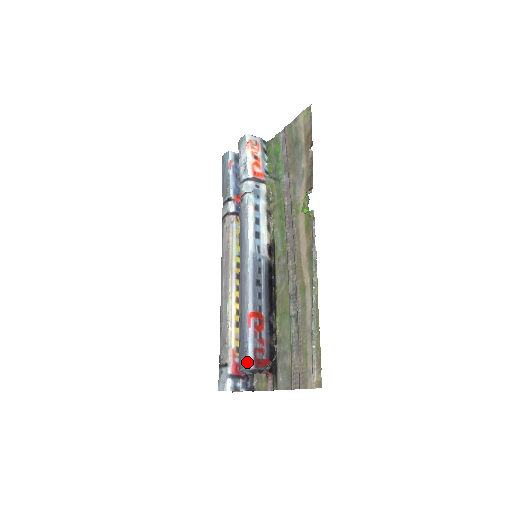
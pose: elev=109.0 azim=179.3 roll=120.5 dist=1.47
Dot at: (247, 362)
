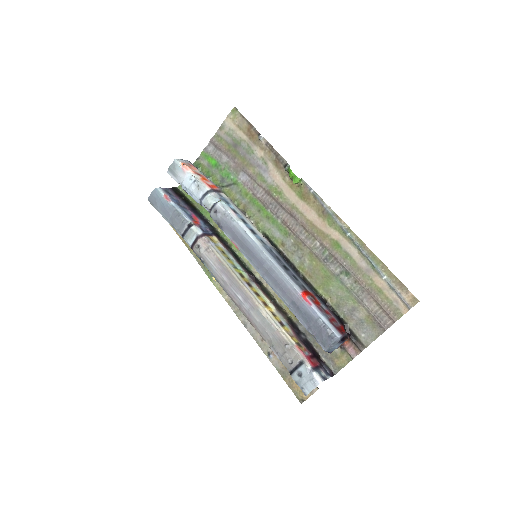
Dot at: (333, 334)
